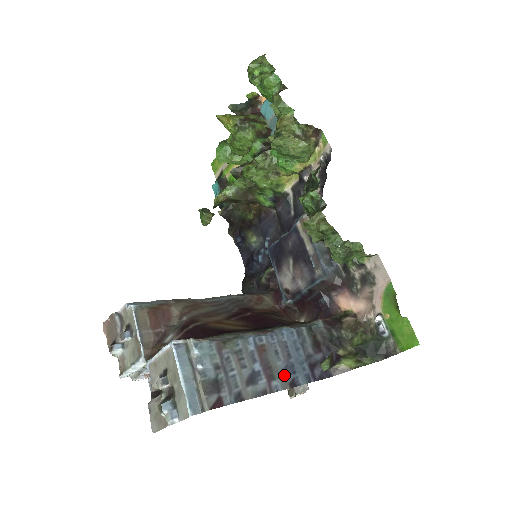
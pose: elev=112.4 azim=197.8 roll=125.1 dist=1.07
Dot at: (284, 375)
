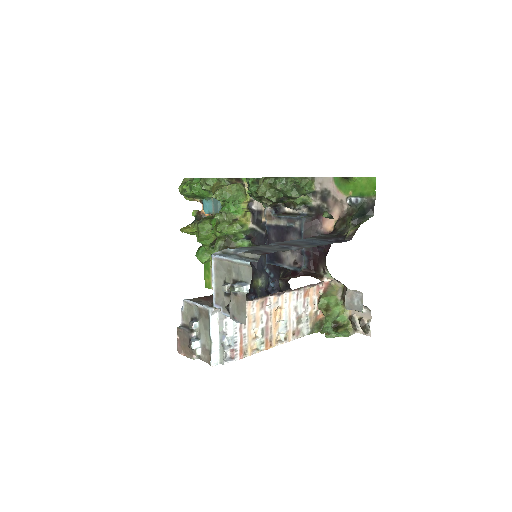
Dot at: (309, 245)
